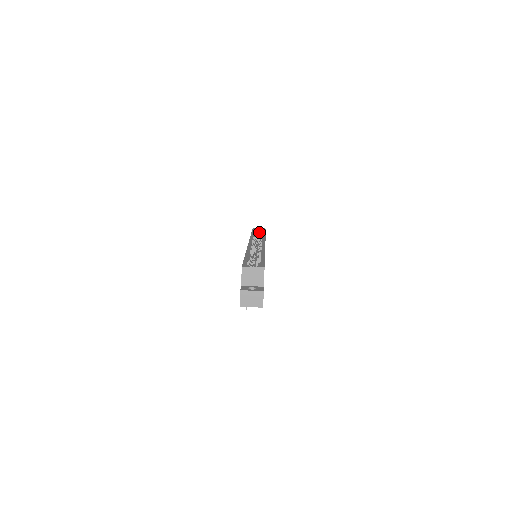
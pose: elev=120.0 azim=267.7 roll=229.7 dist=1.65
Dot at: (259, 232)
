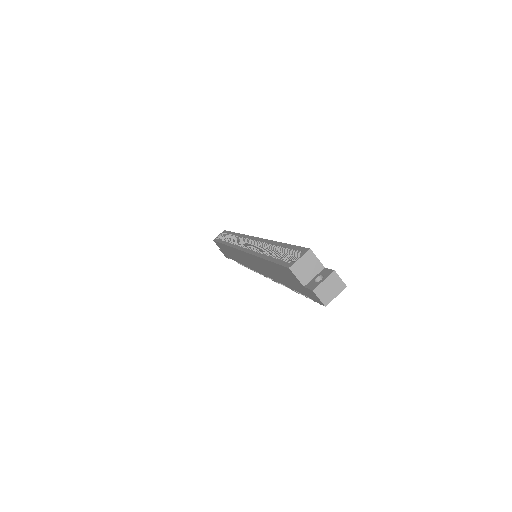
Dot at: (222, 238)
